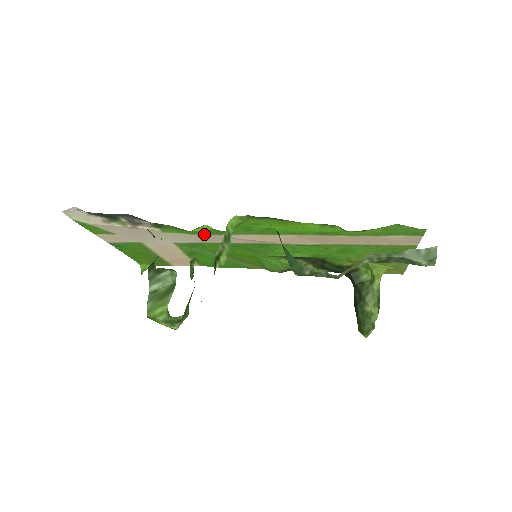
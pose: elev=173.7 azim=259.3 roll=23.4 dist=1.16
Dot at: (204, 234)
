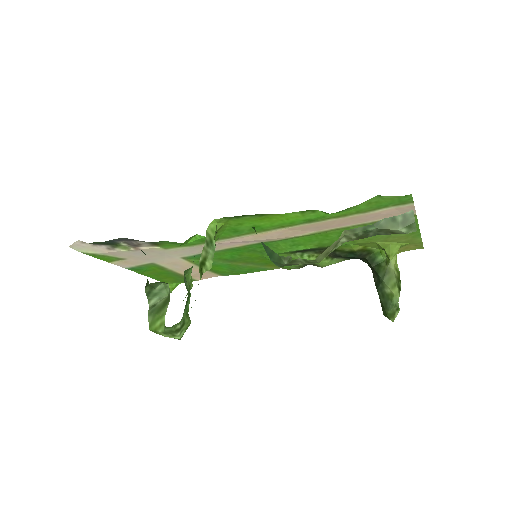
Dot at: (201, 244)
